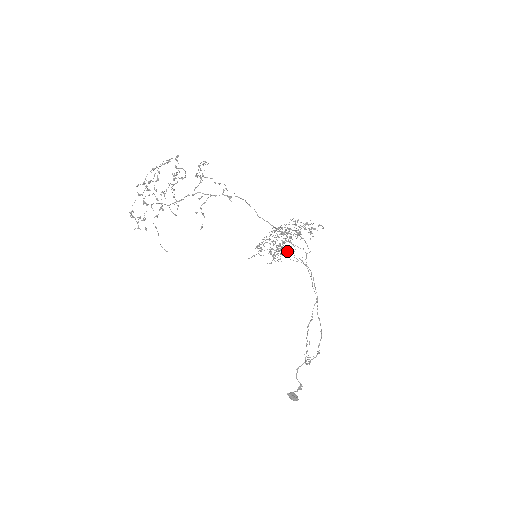
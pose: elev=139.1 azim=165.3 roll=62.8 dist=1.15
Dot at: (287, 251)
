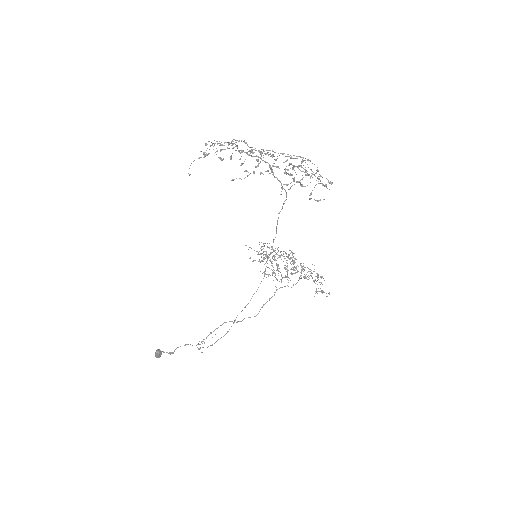
Dot at: occluded
